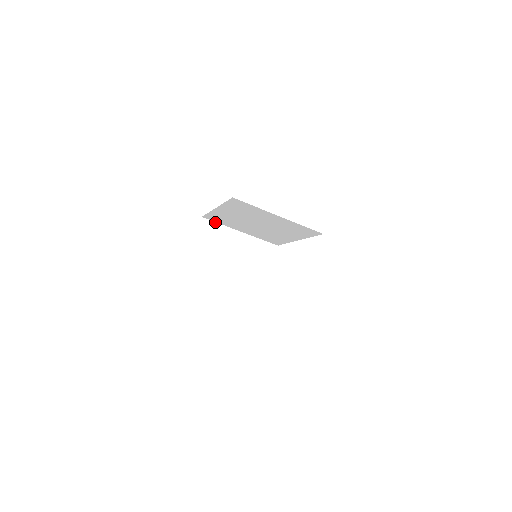
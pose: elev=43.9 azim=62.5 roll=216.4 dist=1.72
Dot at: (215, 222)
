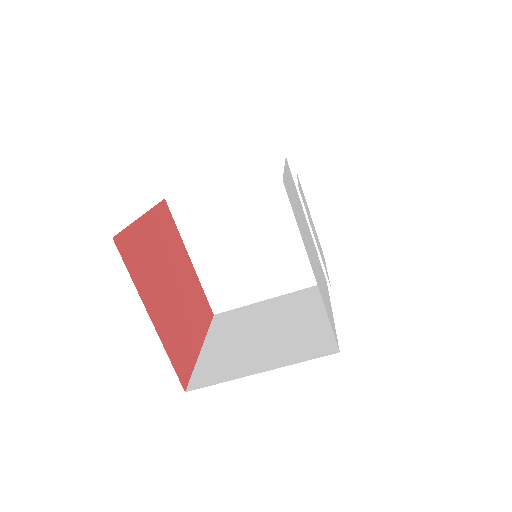
Dot at: (232, 310)
